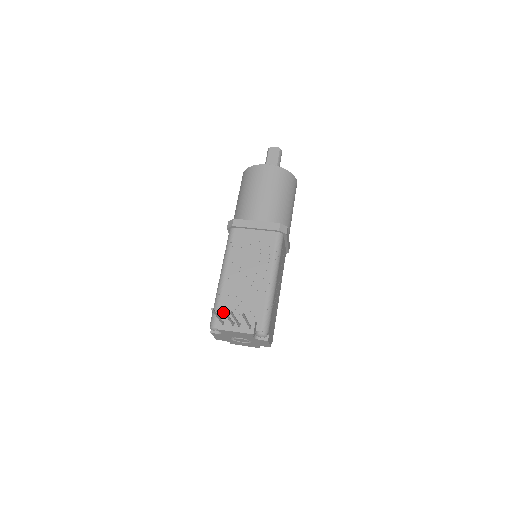
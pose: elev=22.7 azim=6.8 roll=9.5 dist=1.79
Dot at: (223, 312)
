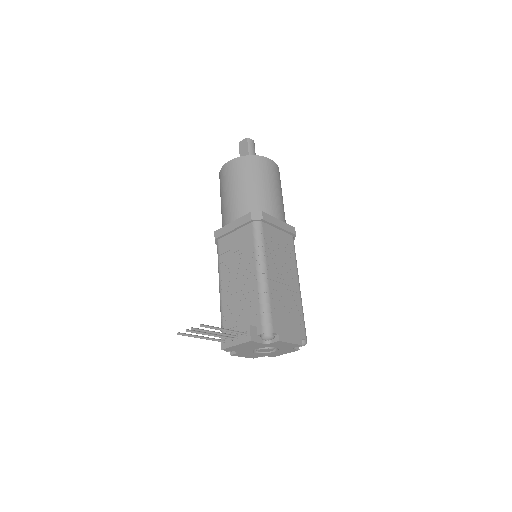
Dot at: occluded
